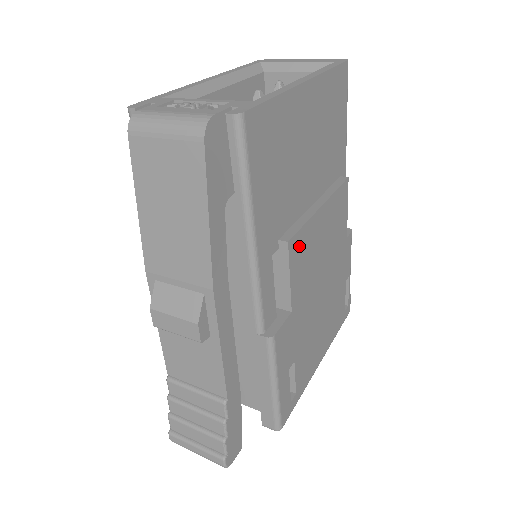
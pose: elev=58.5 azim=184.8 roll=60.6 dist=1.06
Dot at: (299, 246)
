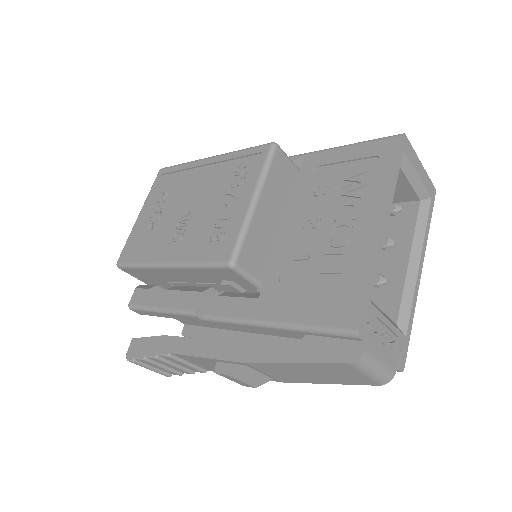
Dot at: occluded
